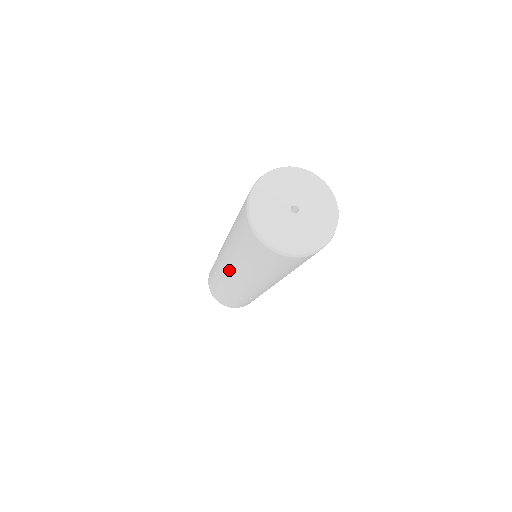
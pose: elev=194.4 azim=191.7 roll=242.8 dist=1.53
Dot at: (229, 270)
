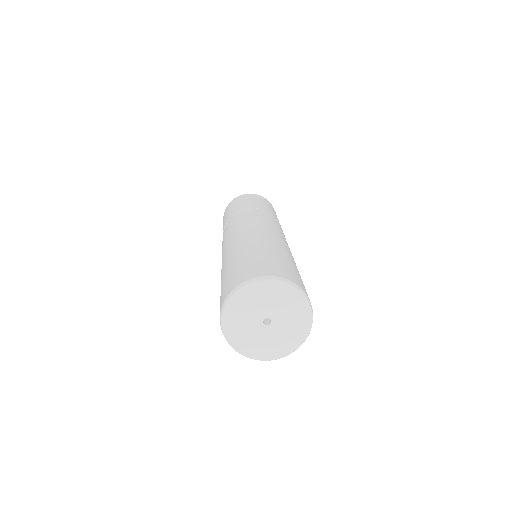
Dot at: occluded
